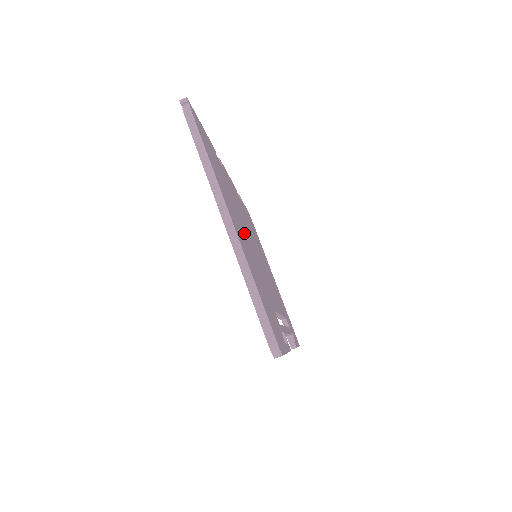
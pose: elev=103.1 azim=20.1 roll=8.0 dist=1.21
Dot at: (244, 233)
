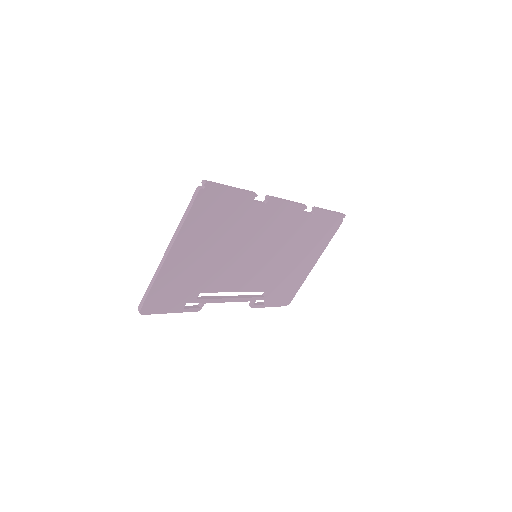
Dot at: (214, 252)
